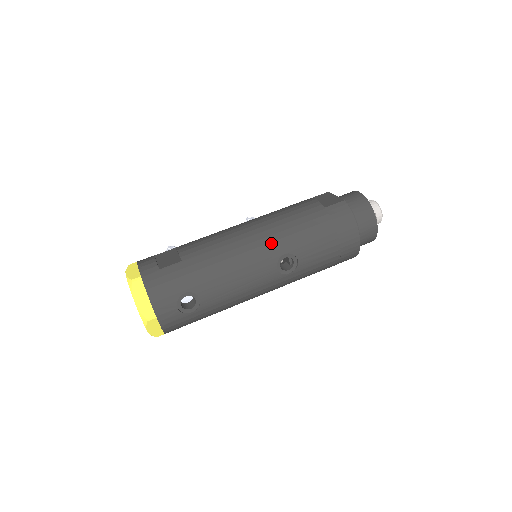
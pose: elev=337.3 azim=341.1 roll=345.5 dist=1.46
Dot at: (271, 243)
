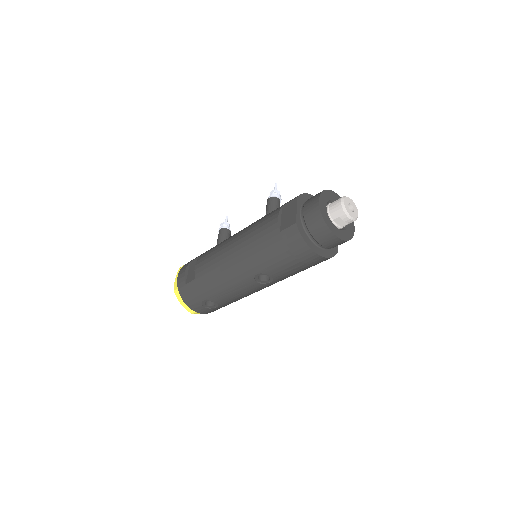
Dot at: (244, 267)
